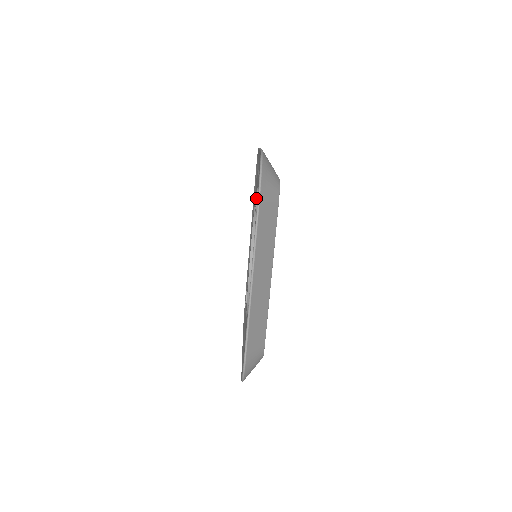
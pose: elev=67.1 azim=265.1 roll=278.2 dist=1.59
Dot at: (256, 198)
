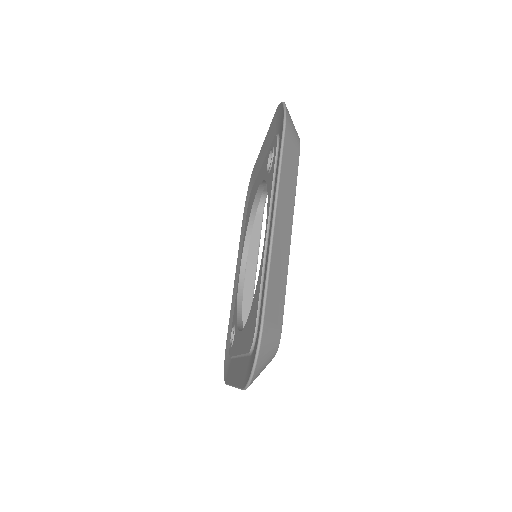
Dot at: (267, 164)
